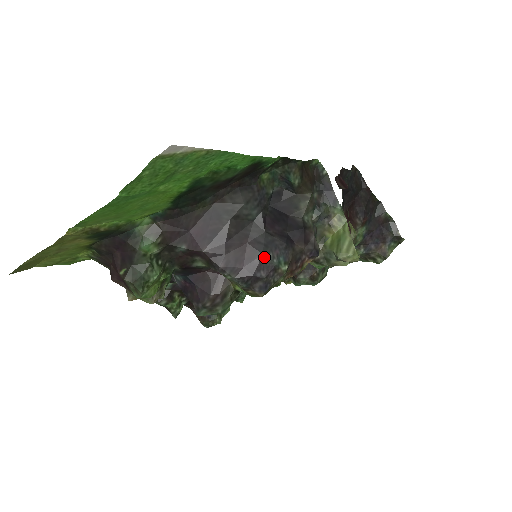
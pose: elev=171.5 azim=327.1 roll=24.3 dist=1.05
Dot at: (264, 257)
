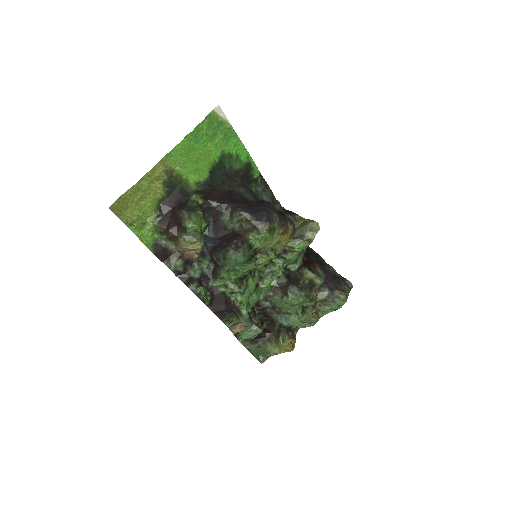
Dot at: (263, 207)
